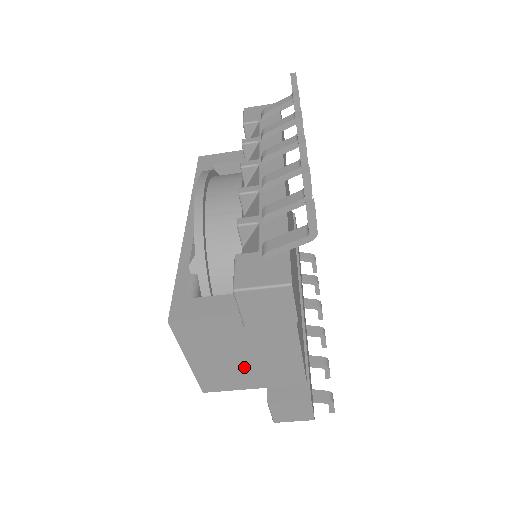
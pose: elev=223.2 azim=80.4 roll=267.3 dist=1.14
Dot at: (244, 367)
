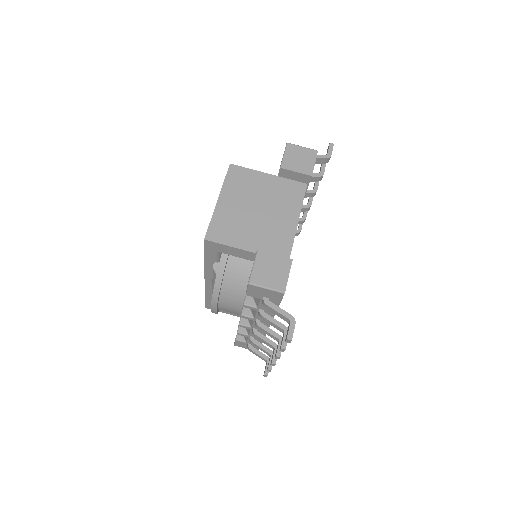
Dot at: (252, 222)
